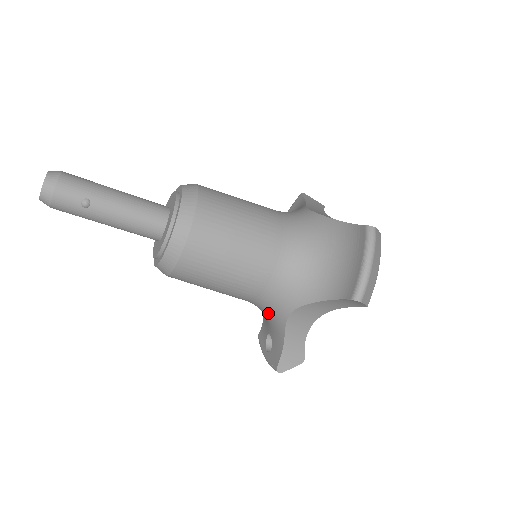
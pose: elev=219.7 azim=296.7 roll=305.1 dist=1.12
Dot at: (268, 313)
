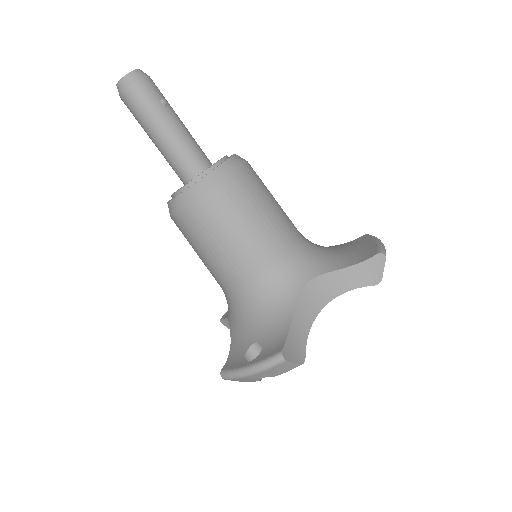
Dot at: (273, 294)
